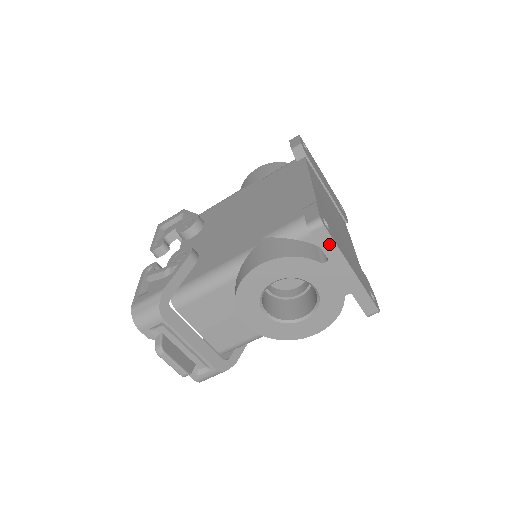
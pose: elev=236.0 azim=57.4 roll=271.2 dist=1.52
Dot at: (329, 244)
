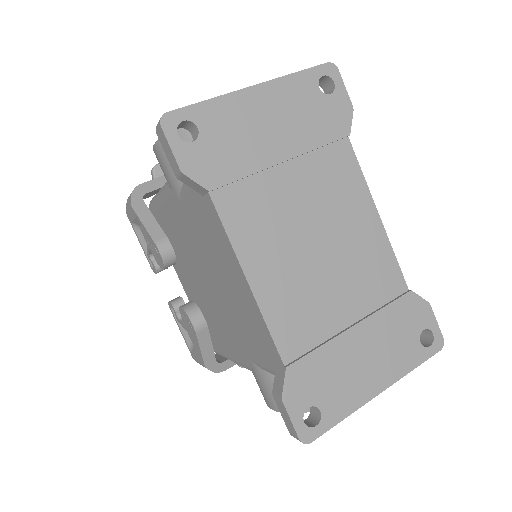
Dot at: (331, 422)
